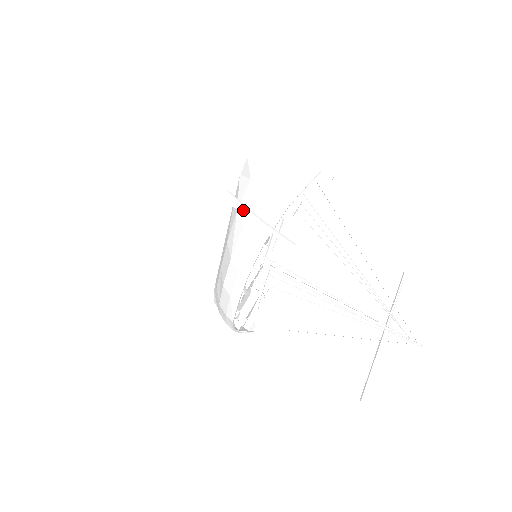
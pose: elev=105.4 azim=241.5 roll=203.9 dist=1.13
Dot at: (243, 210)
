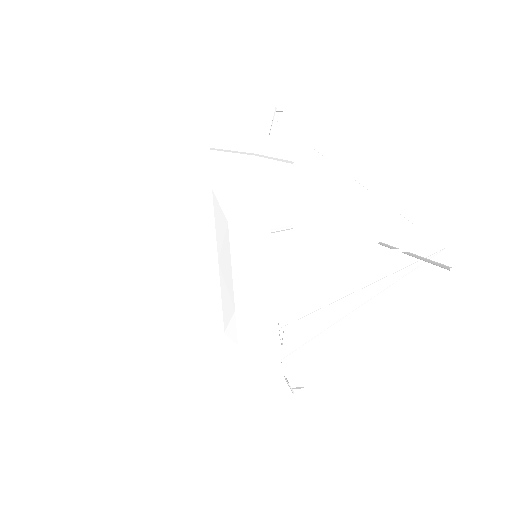
Dot at: (235, 149)
